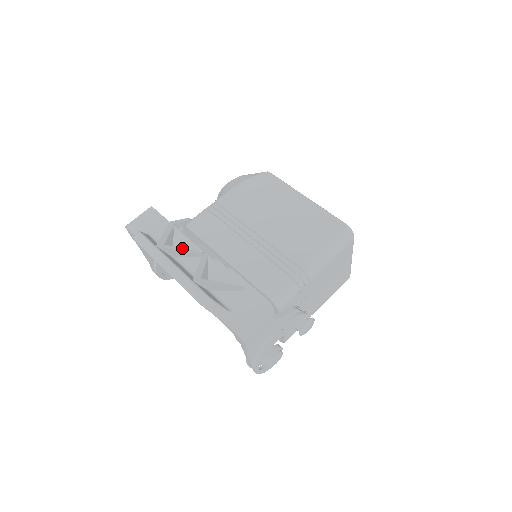
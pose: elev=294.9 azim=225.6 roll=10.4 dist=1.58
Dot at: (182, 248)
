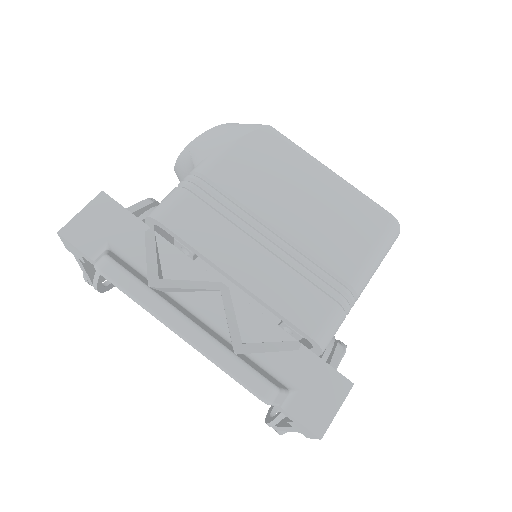
Dot at: (188, 280)
